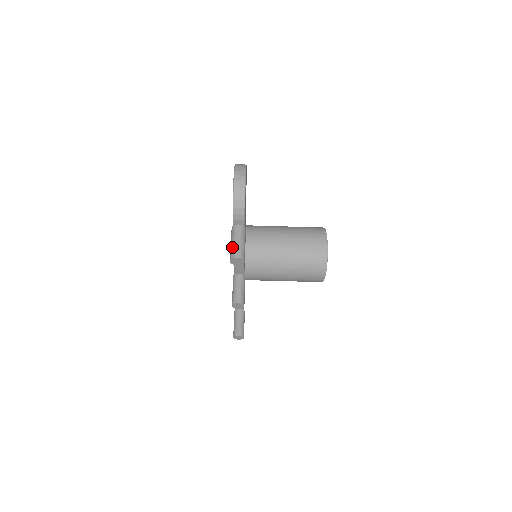
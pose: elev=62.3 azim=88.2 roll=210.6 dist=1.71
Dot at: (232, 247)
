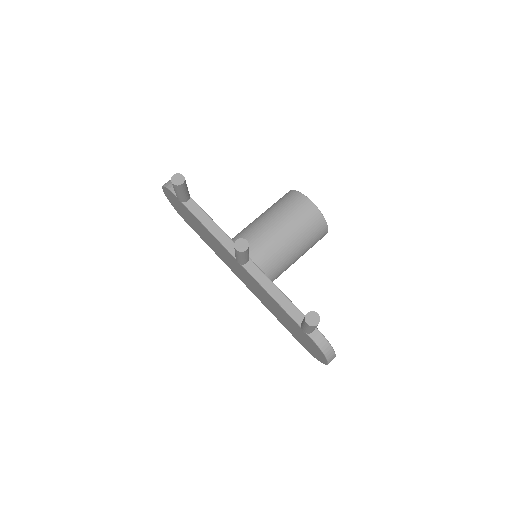
Dot at: occluded
